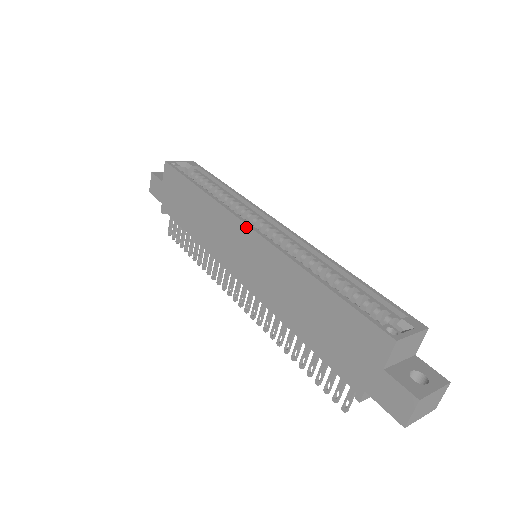
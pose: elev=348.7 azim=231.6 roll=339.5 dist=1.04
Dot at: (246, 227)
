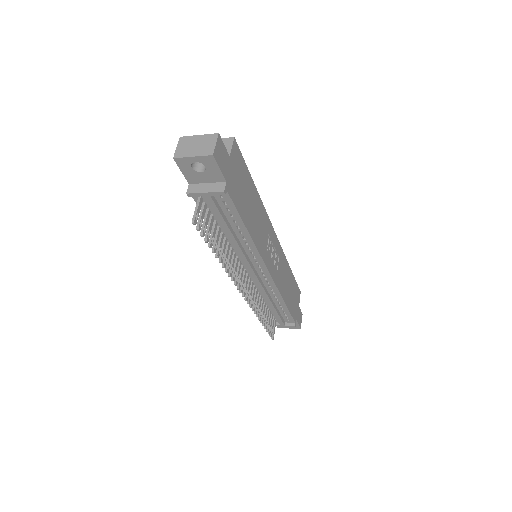
Dot at: occluded
